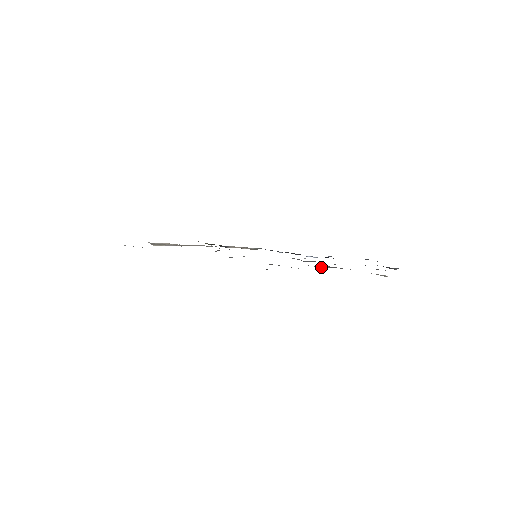
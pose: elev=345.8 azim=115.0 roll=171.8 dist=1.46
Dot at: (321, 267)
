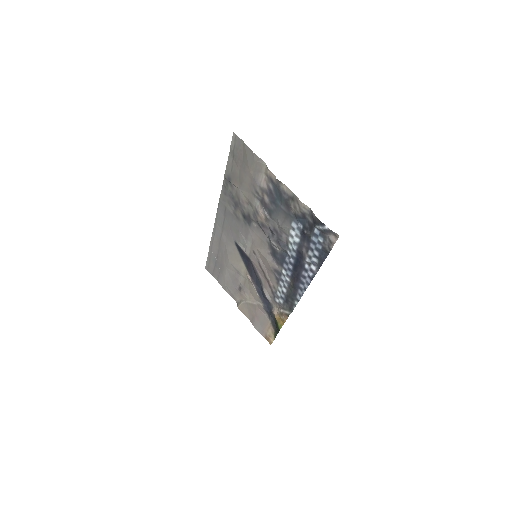
Dot at: (260, 210)
